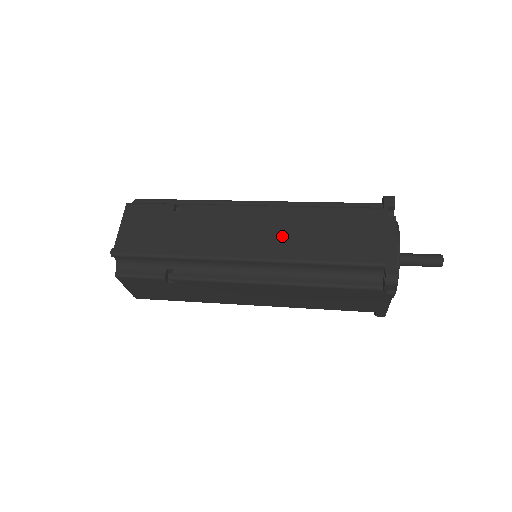
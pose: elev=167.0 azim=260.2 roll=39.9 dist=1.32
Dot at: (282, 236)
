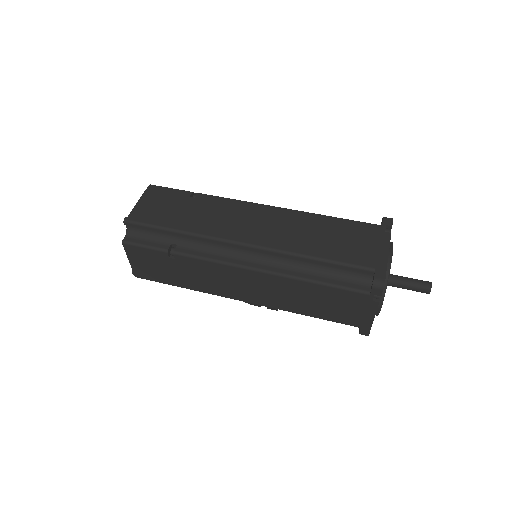
Dot at: (284, 231)
